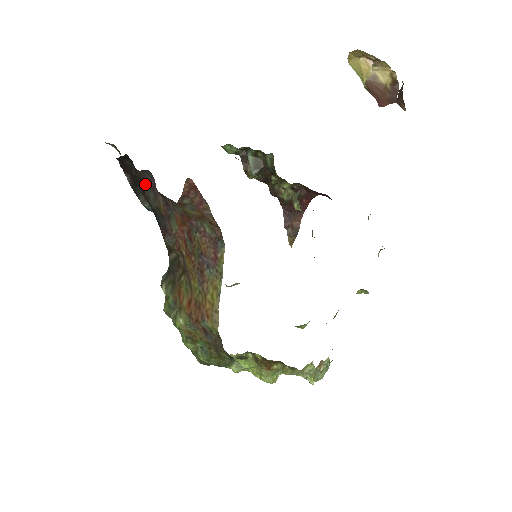
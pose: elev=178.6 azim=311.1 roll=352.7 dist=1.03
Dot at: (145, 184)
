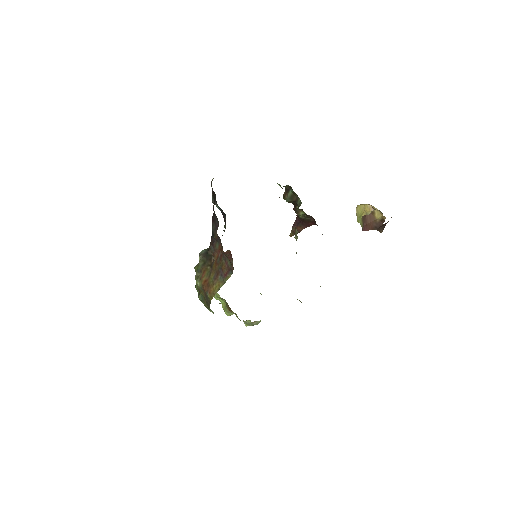
Dot at: (214, 220)
